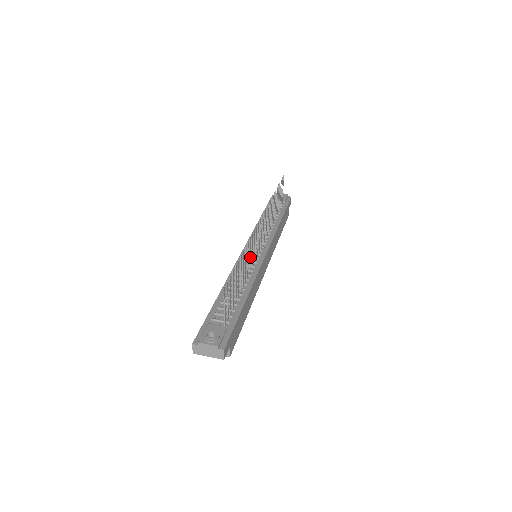
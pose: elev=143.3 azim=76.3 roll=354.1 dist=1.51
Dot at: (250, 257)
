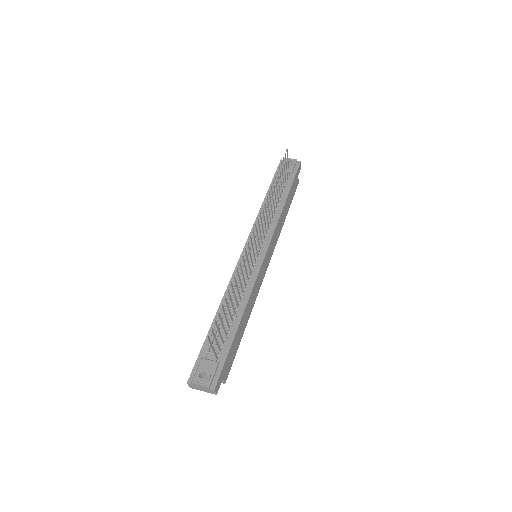
Dot at: occluded
